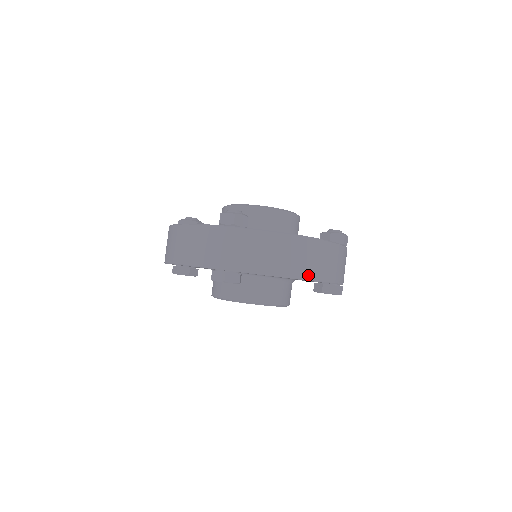
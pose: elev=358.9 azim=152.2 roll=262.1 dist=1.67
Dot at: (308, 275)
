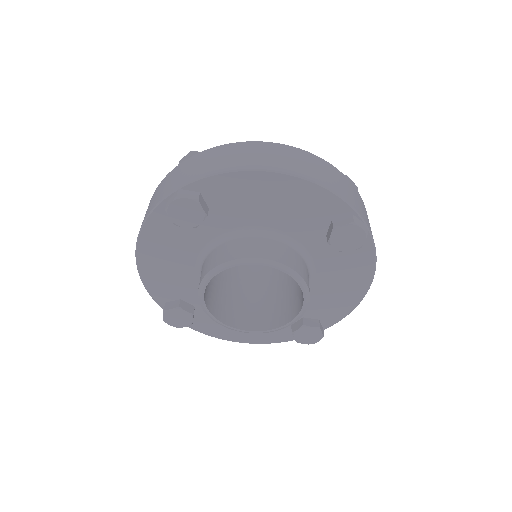
Dot at: (286, 169)
